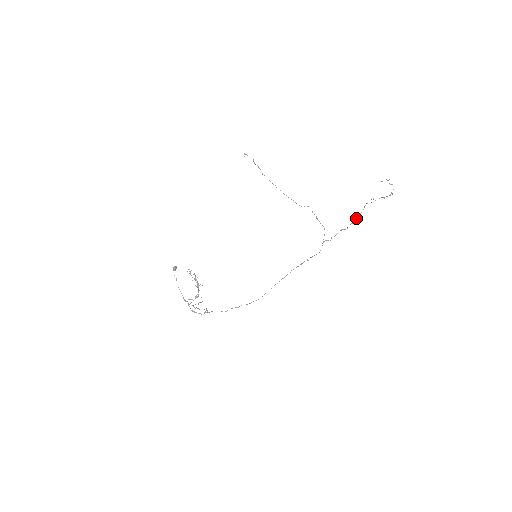
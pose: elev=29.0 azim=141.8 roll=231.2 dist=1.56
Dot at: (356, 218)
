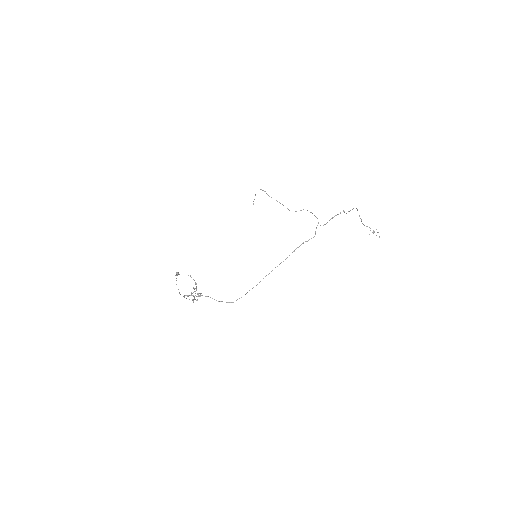
Dot at: occluded
